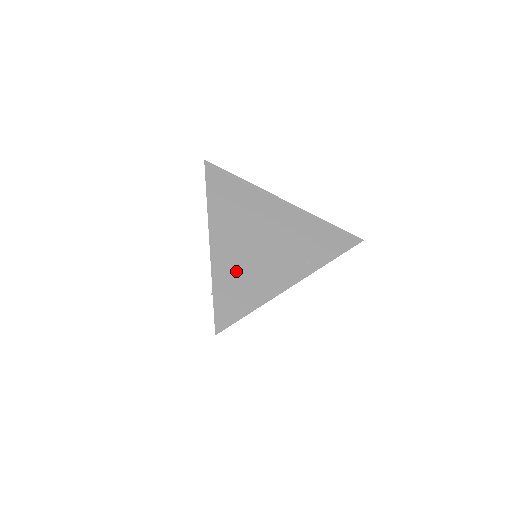
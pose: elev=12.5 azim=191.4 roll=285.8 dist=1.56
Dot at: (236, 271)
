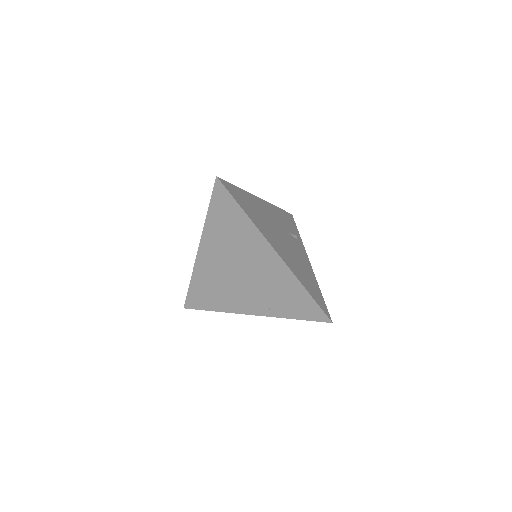
Dot at: (210, 282)
